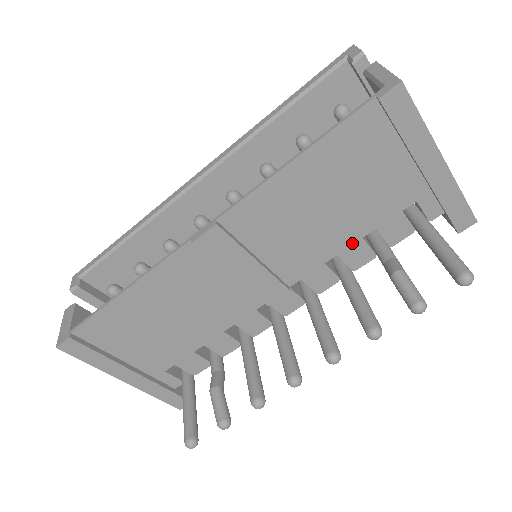
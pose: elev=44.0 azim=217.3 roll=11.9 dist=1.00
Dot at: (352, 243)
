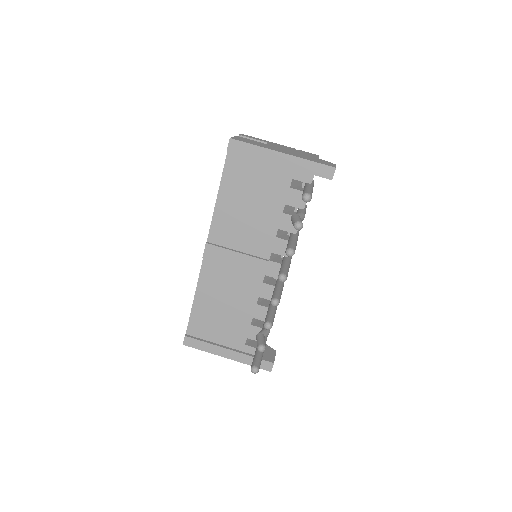
Dot at: (280, 219)
